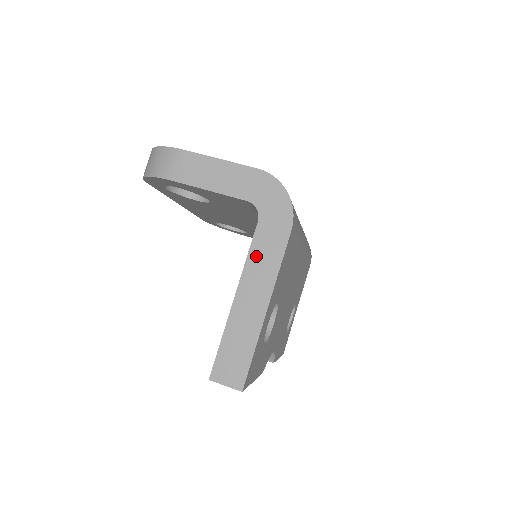
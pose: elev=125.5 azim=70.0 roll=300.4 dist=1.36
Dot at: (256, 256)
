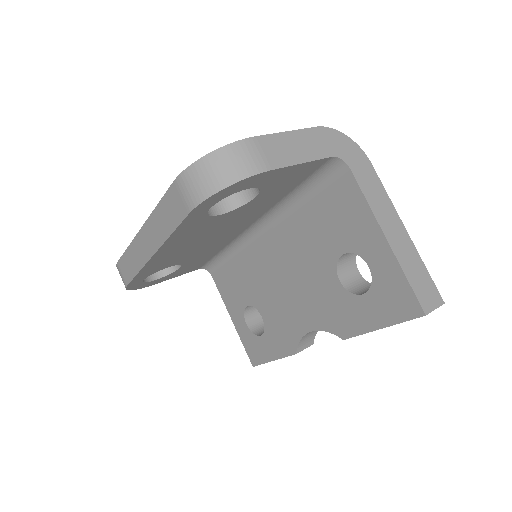
Dot at: (371, 196)
